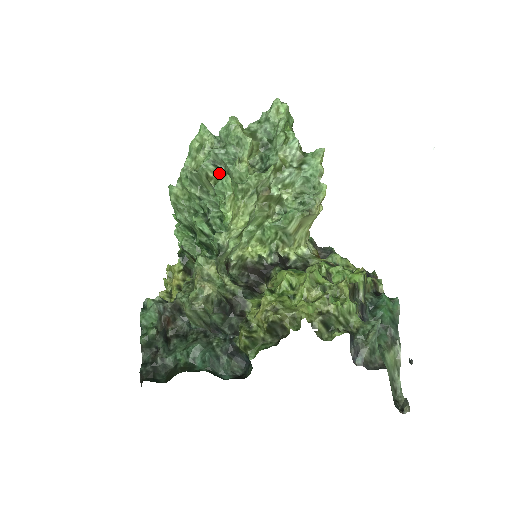
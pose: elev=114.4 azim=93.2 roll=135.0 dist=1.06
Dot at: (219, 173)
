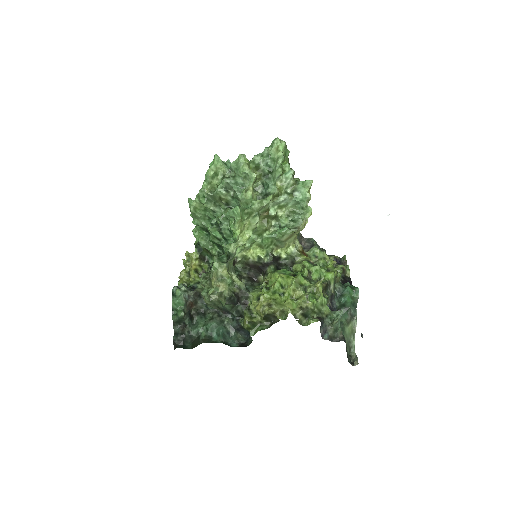
Dot at: (229, 196)
